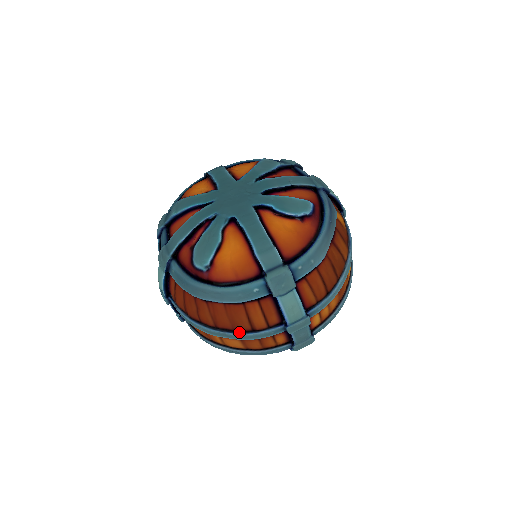
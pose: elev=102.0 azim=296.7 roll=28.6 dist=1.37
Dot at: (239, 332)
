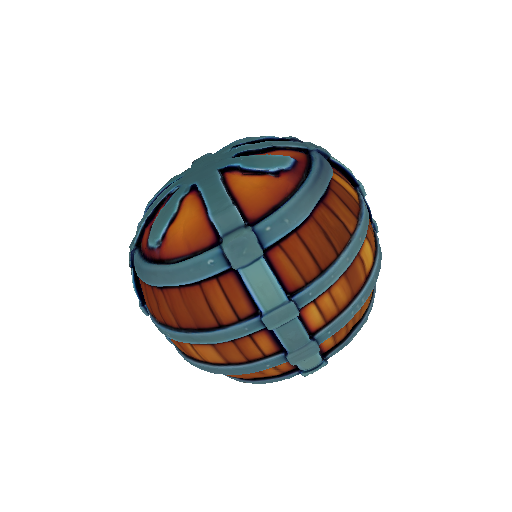
Dot at: (204, 330)
